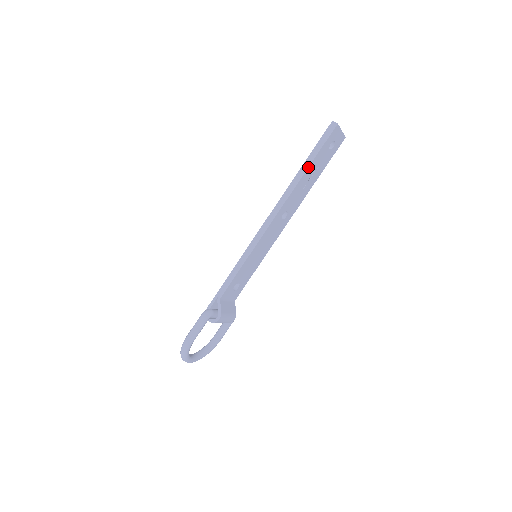
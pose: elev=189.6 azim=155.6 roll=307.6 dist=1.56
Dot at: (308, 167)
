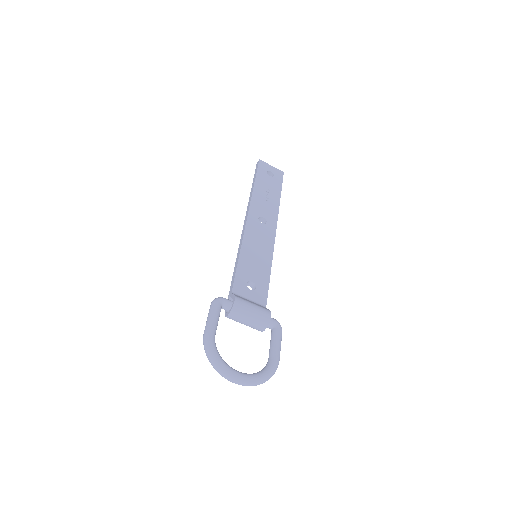
Dot at: (254, 184)
